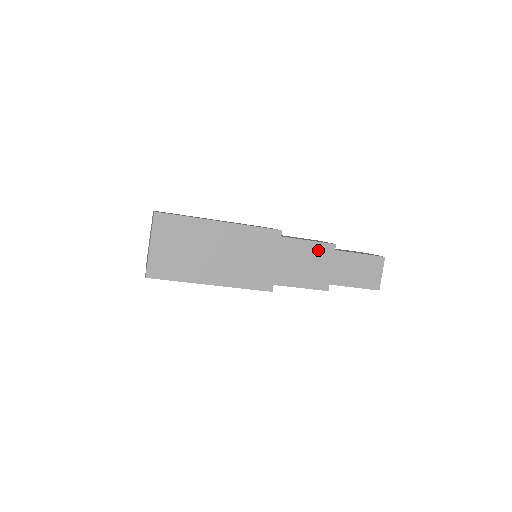
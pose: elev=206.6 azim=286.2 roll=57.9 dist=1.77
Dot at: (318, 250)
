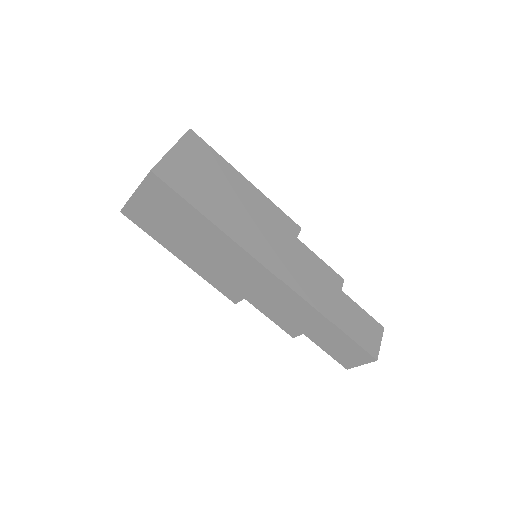
Dot at: (327, 274)
